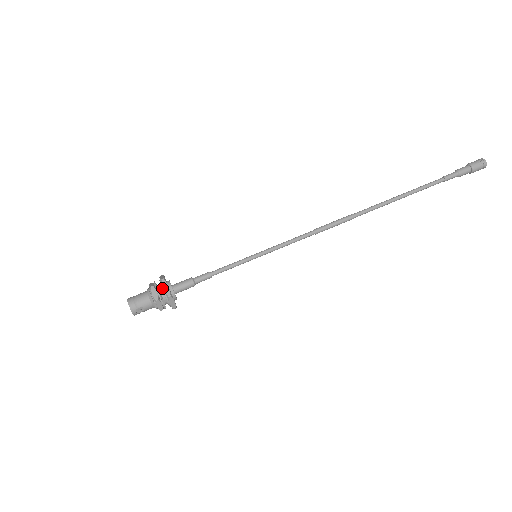
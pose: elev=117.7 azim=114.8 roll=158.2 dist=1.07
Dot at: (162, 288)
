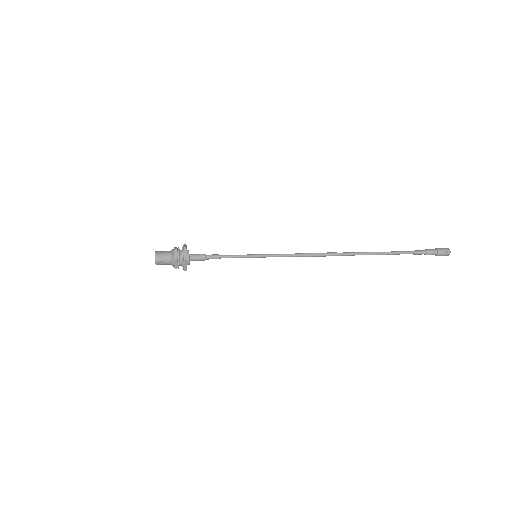
Dot at: (182, 253)
